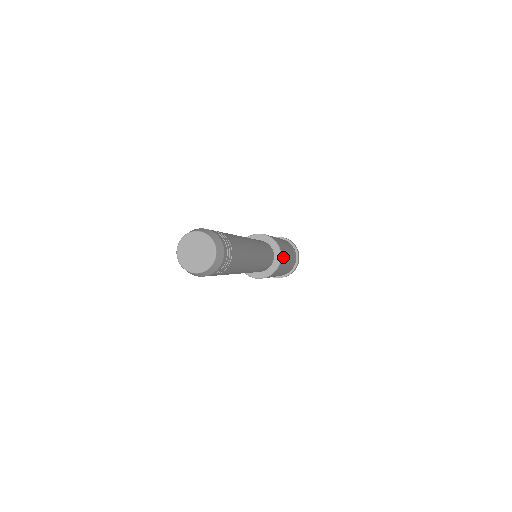
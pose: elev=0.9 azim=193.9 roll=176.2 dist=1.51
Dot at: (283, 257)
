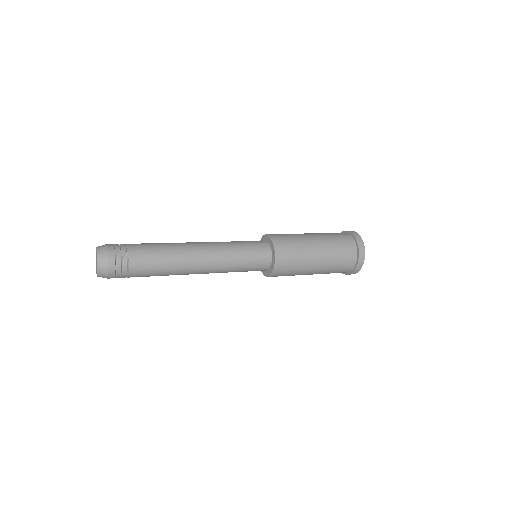
Dot at: (287, 262)
